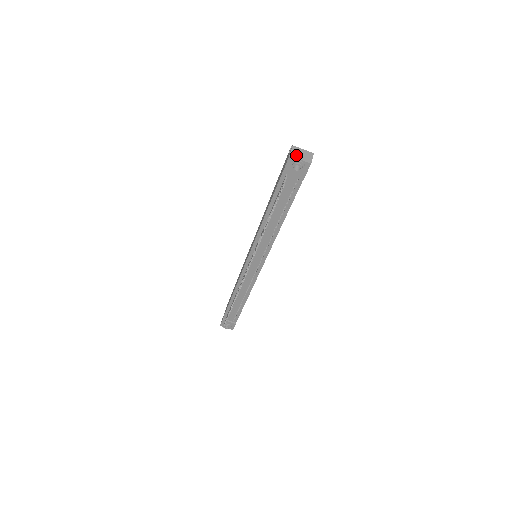
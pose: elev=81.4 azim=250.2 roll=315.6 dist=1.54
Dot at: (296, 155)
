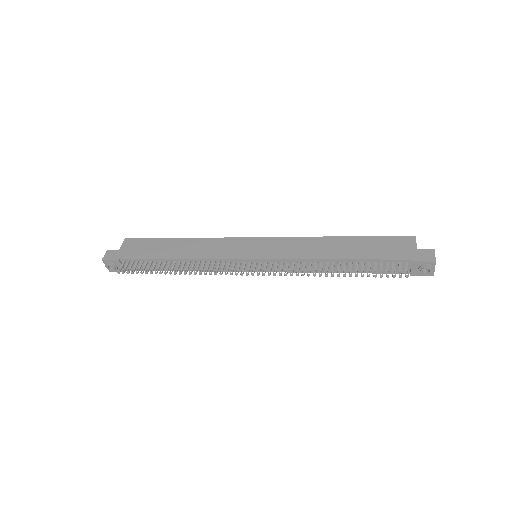
Dot at: (435, 262)
